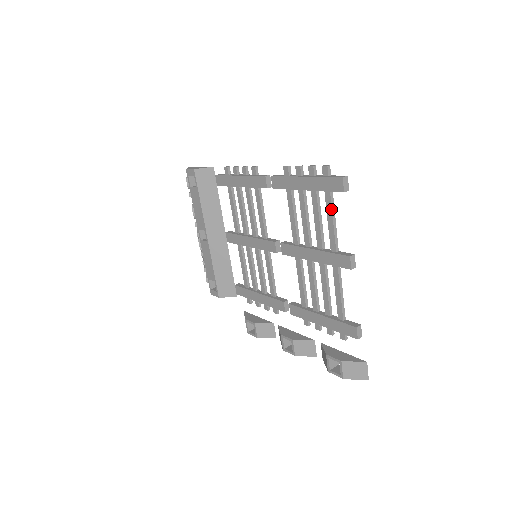
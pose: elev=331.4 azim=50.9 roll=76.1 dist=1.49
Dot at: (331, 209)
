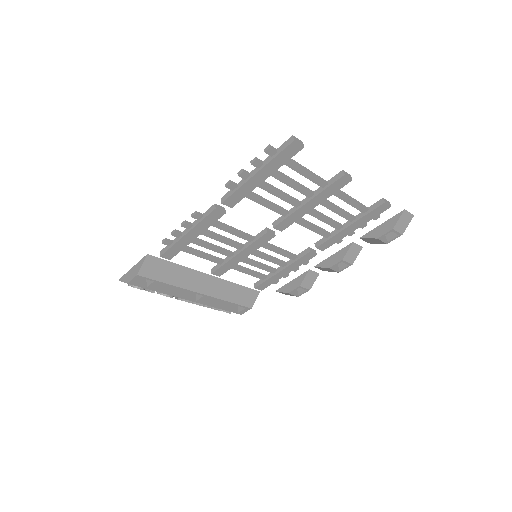
Dot at: (299, 167)
